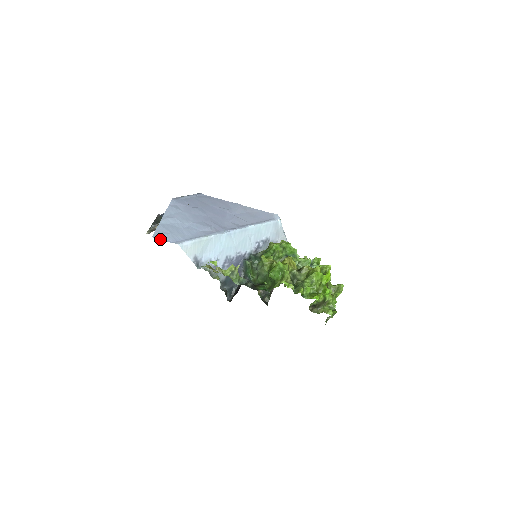
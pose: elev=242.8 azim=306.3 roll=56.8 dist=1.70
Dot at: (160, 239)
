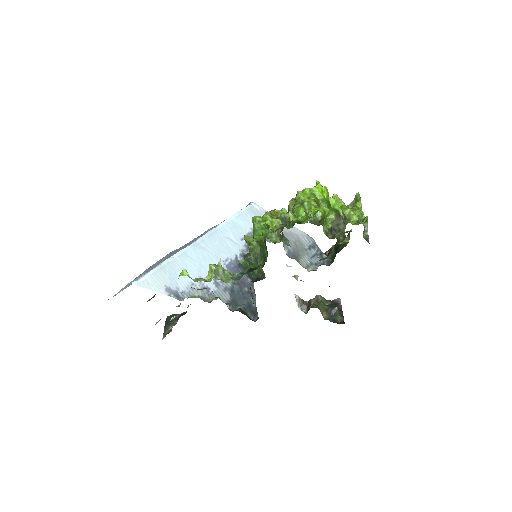
Dot at: (115, 295)
